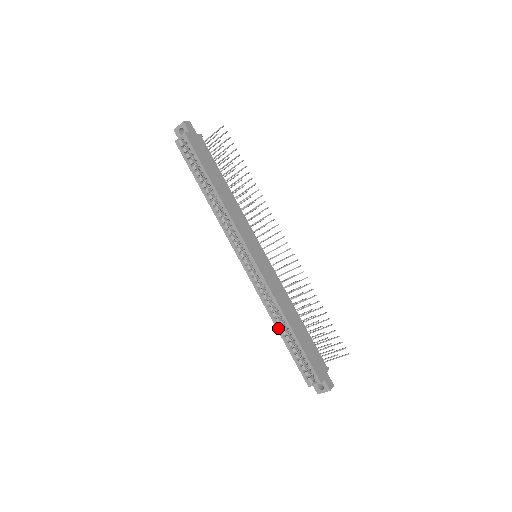
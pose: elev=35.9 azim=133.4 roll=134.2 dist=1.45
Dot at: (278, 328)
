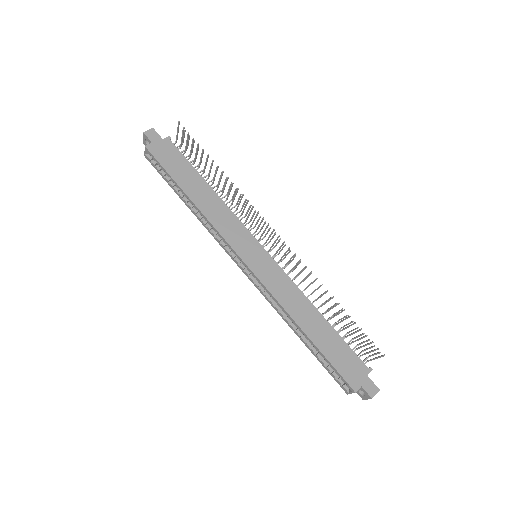
Dot at: (296, 333)
